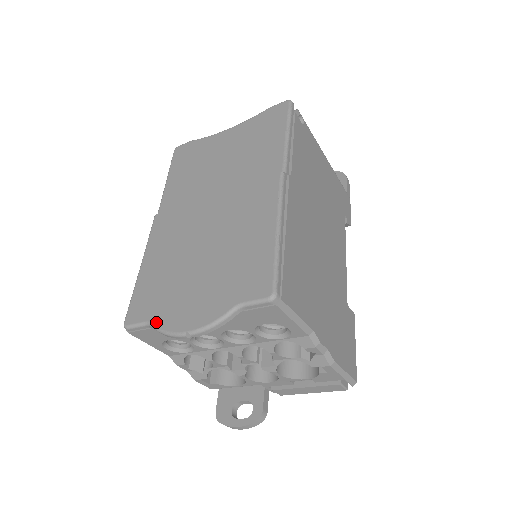
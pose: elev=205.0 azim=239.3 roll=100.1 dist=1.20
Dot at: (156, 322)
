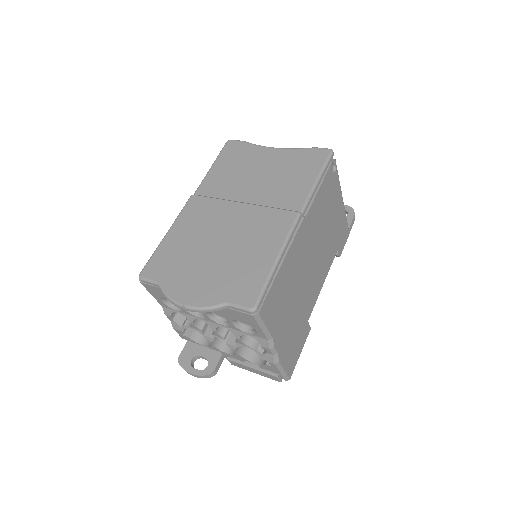
Dot at: (164, 286)
